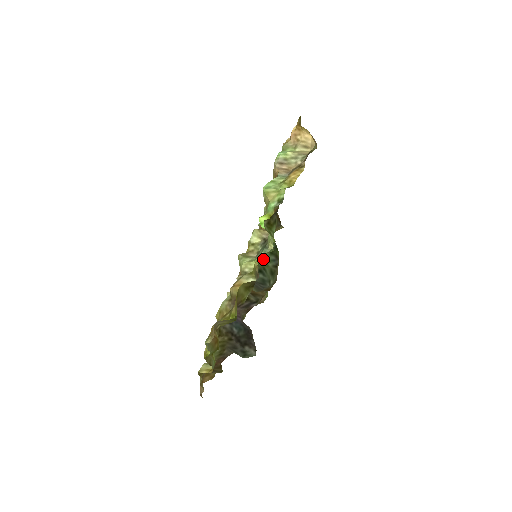
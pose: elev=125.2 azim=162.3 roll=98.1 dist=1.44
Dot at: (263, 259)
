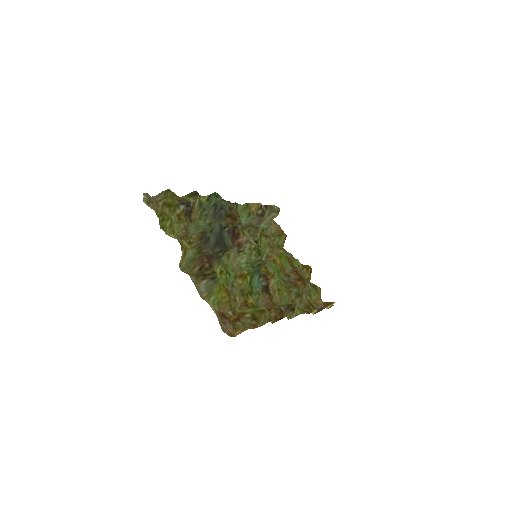
Dot at: occluded
